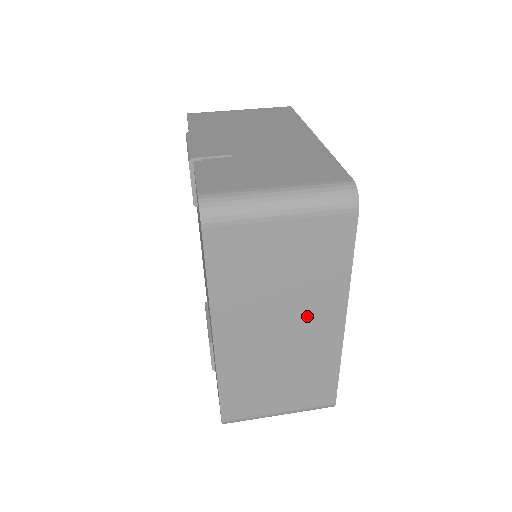
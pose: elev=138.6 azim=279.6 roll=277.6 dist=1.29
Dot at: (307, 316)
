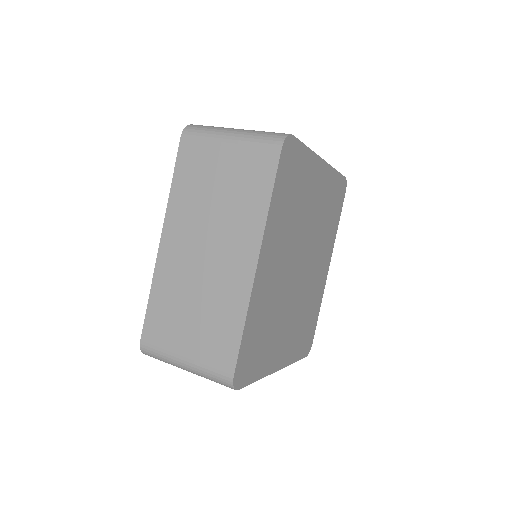
Dot at: (228, 243)
